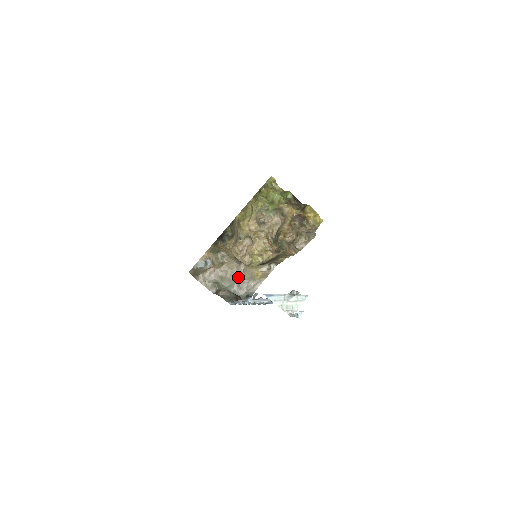
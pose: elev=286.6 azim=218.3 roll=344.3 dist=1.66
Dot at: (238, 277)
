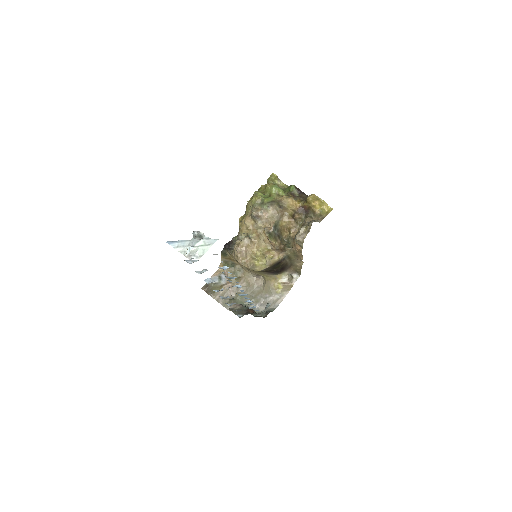
Dot at: (257, 292)
